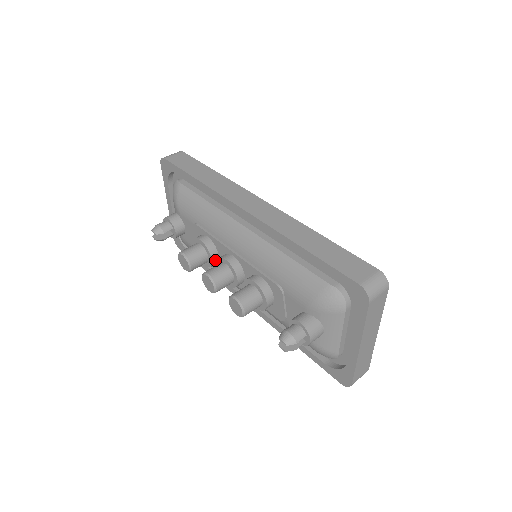
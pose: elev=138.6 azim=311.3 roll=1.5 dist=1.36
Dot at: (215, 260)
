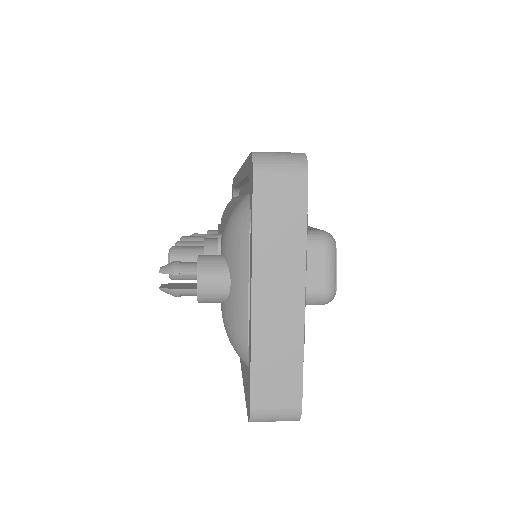
Dot at: occluded
